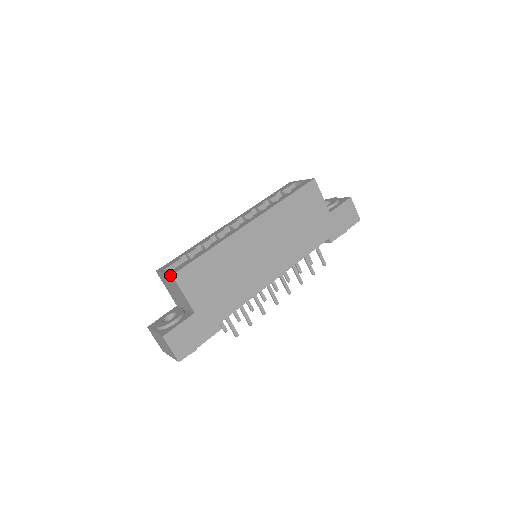
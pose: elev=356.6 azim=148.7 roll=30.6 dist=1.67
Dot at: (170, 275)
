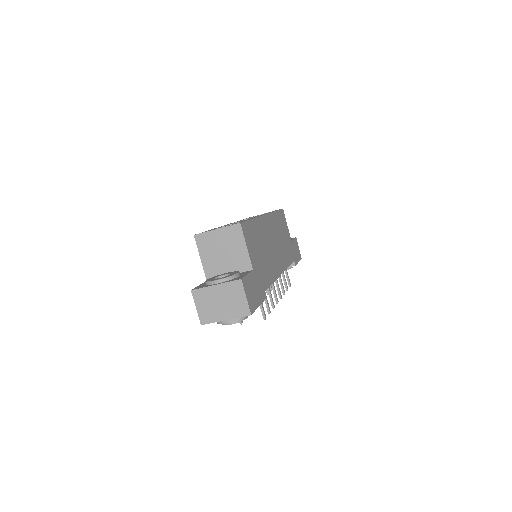
Dot at: (234, 225)
